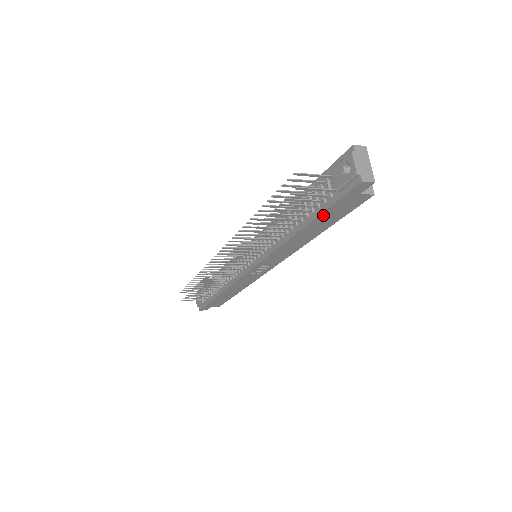
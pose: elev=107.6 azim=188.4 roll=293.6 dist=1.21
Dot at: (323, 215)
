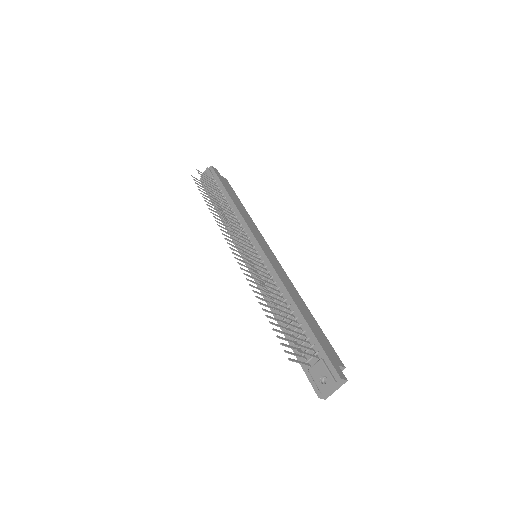
Dot at: (295, 351)
